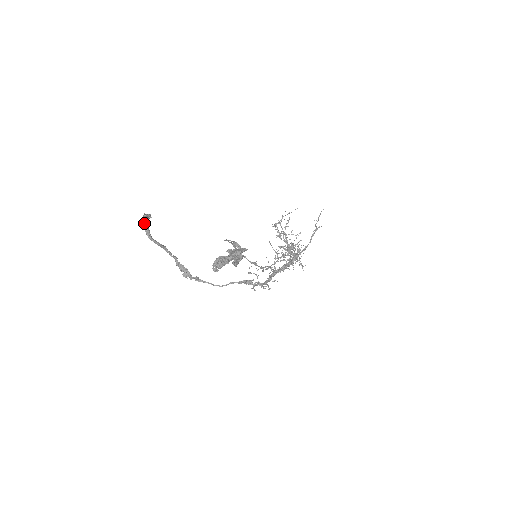
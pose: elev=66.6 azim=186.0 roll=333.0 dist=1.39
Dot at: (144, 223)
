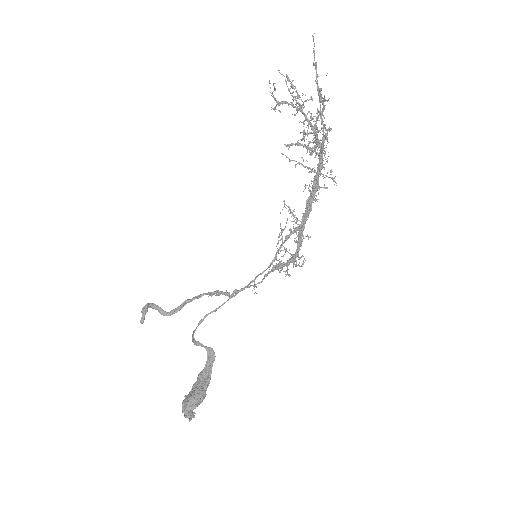
Dot at: occluded
